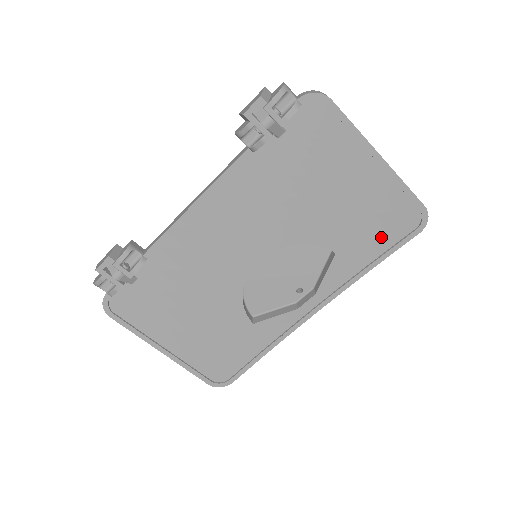
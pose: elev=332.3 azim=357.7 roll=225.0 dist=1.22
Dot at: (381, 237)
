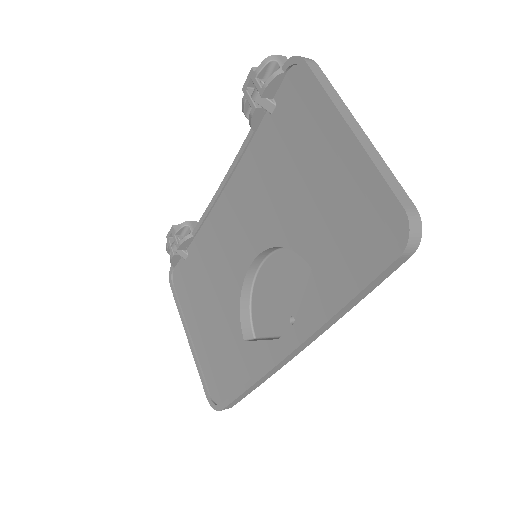
Dot at: (357, 255)
